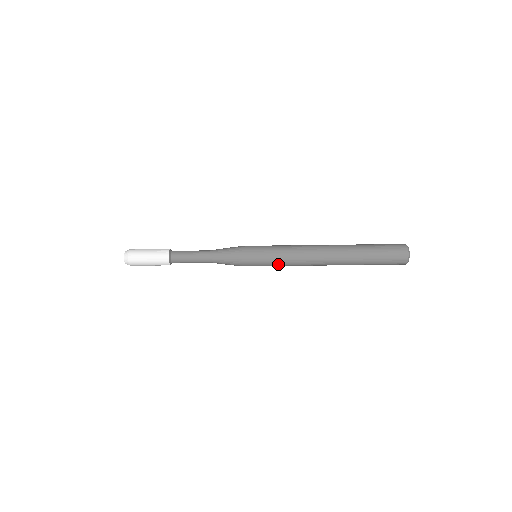
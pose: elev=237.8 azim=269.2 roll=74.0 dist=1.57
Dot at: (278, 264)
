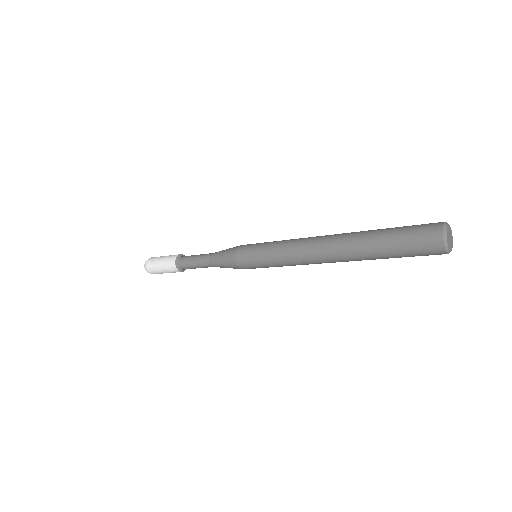
Dot at: (279, 266)
